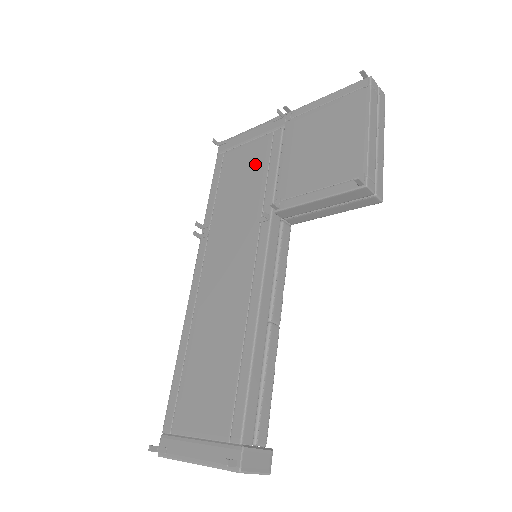
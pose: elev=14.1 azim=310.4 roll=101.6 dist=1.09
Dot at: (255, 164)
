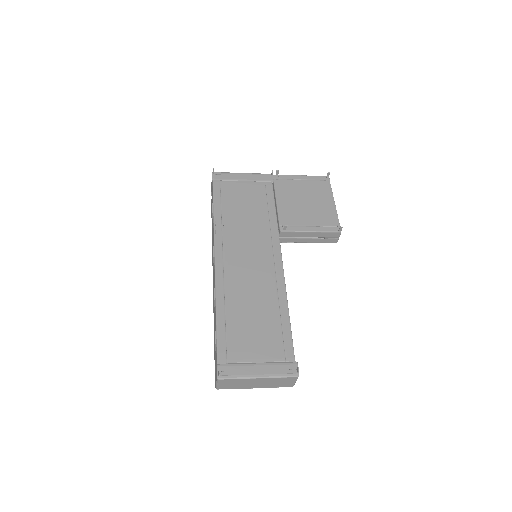
Dot at: (255, 197)
